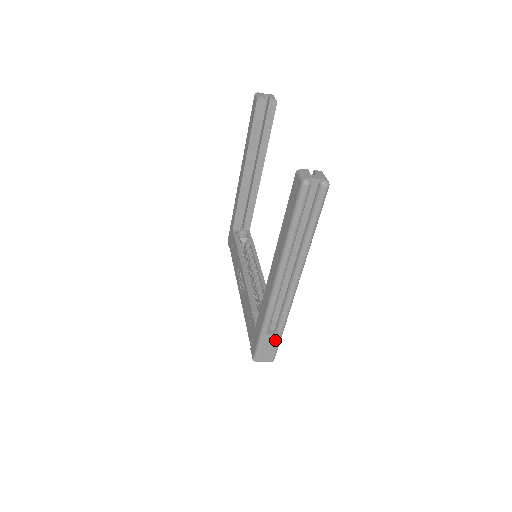
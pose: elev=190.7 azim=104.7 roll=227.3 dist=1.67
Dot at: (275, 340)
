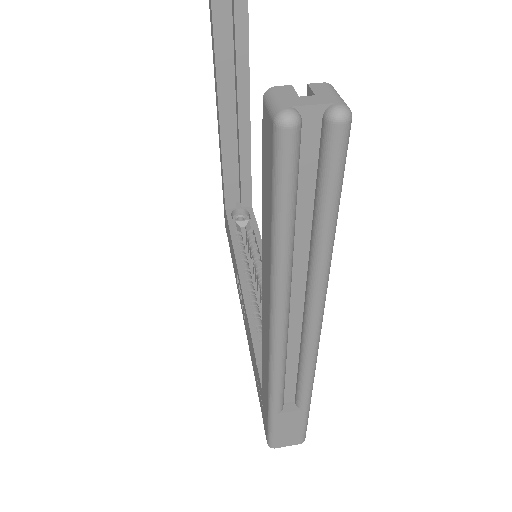
Dot at: (298, 418)
